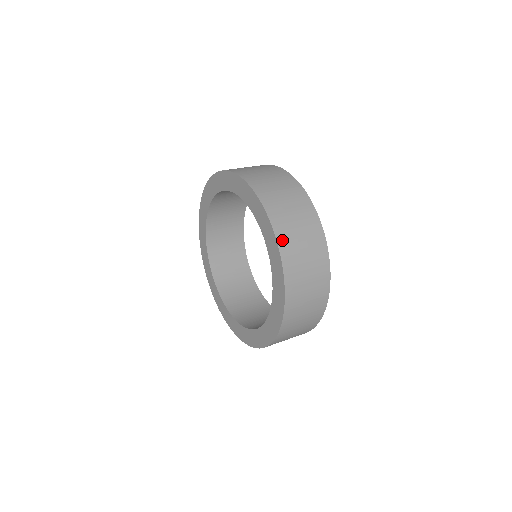
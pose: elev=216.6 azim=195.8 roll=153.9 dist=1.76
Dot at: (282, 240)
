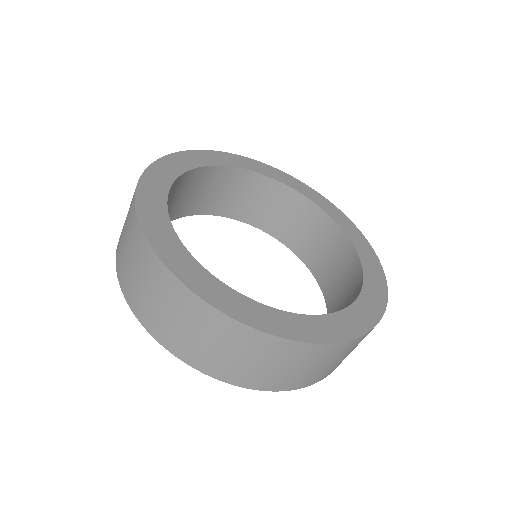
Dot at: (196, 363)
